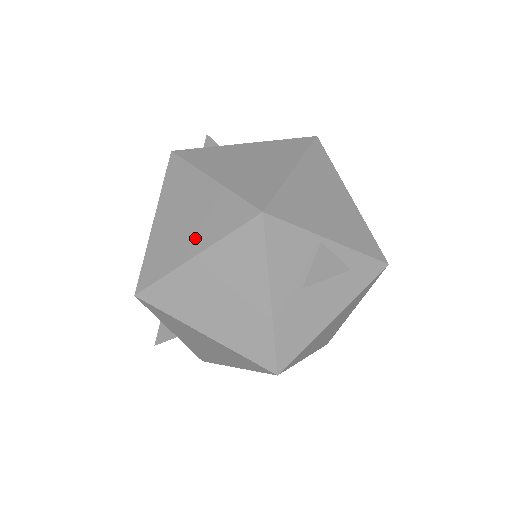
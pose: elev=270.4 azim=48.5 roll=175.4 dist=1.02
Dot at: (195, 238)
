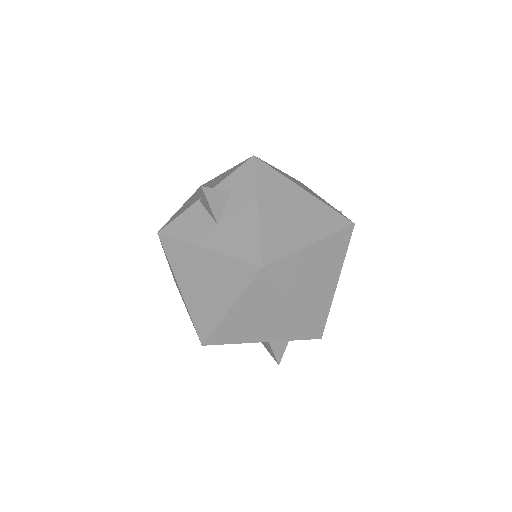
Dot at: occluded
